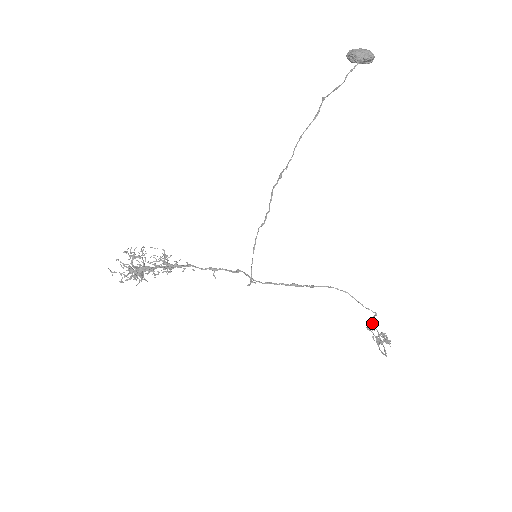
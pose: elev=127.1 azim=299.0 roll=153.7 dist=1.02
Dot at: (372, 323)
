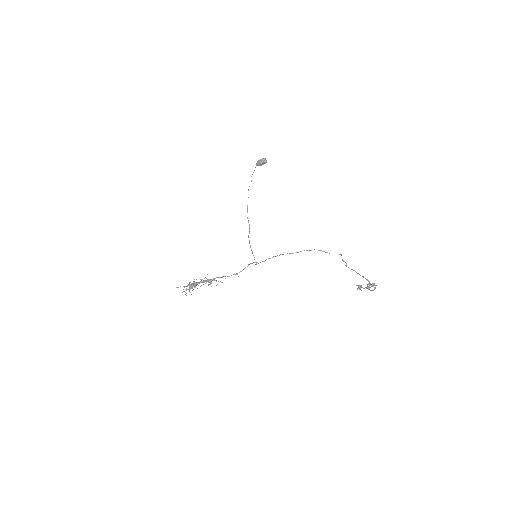
Dot at: (345, 265)
